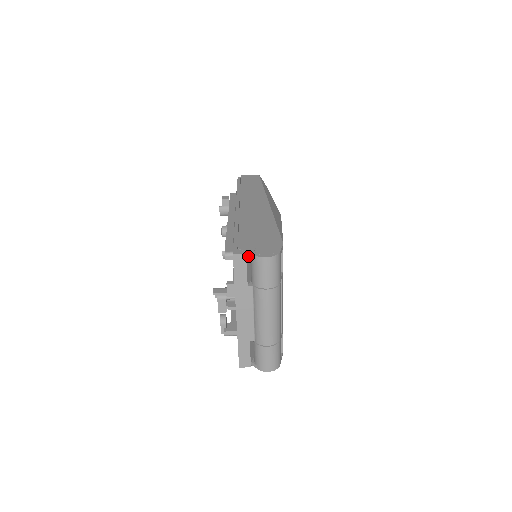
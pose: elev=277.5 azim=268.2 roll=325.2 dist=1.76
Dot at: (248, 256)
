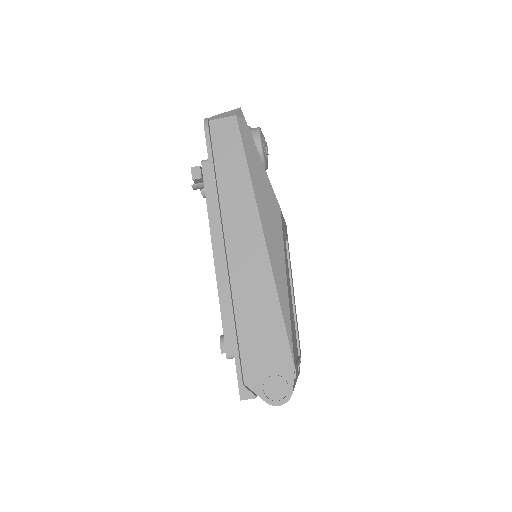
Dot at: (257, 394)
